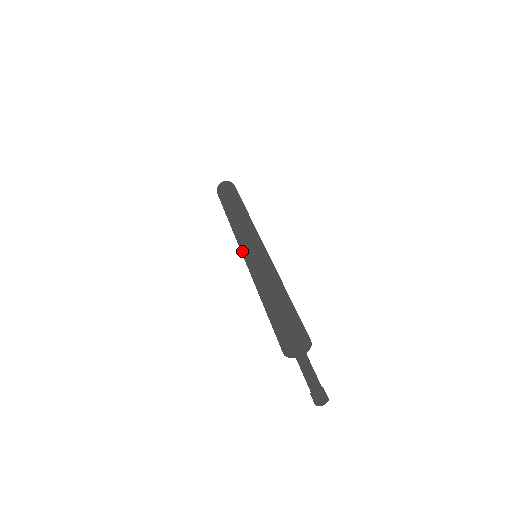
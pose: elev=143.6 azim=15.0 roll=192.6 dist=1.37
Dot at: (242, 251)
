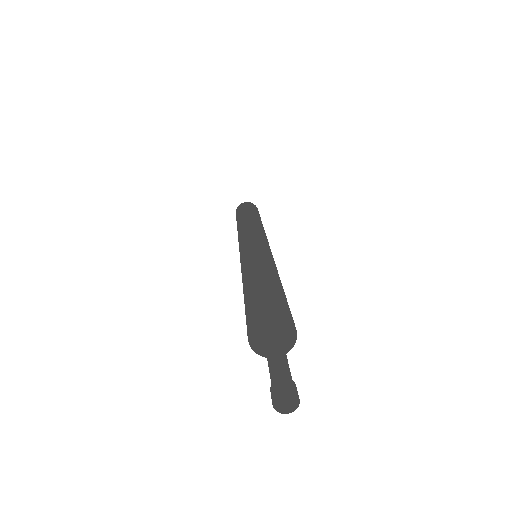
Dot at: (239, 249)
